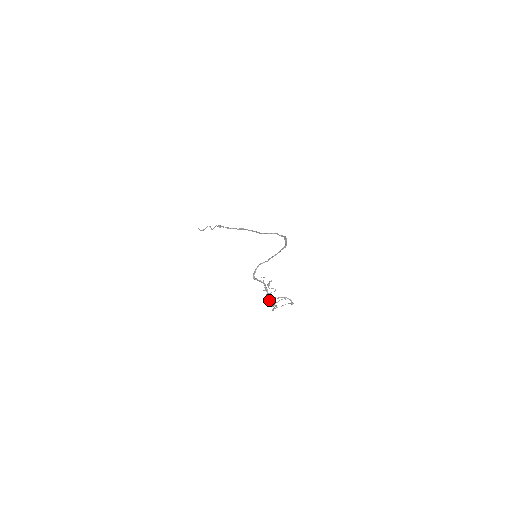
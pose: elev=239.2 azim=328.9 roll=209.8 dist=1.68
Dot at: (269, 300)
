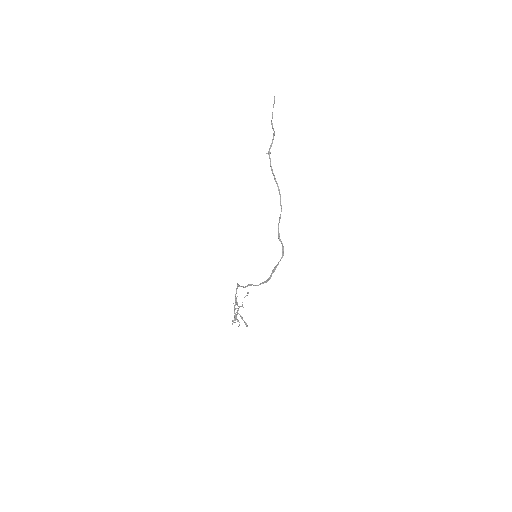
Dot at: (235, 314)
